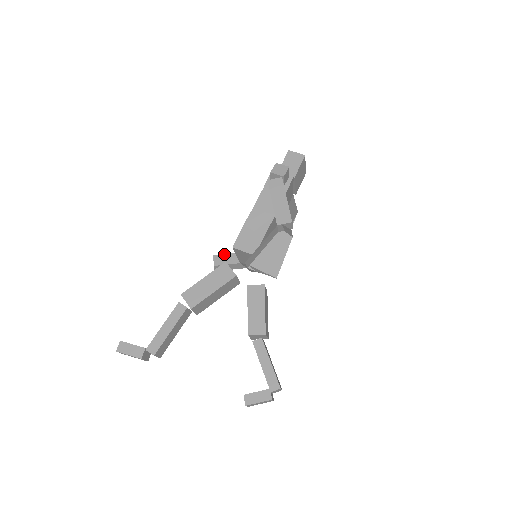
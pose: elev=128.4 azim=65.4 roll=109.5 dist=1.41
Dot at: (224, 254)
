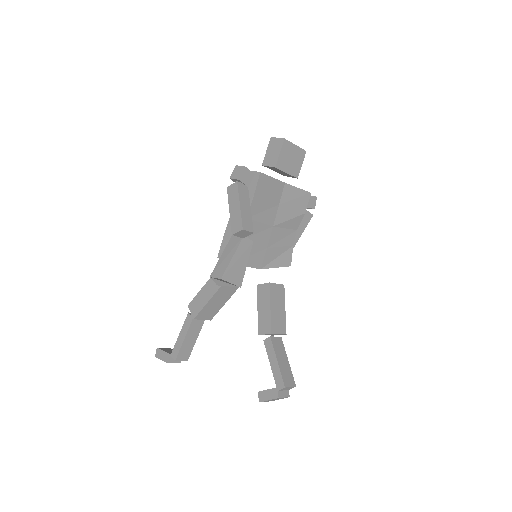
Dot at: occluded
